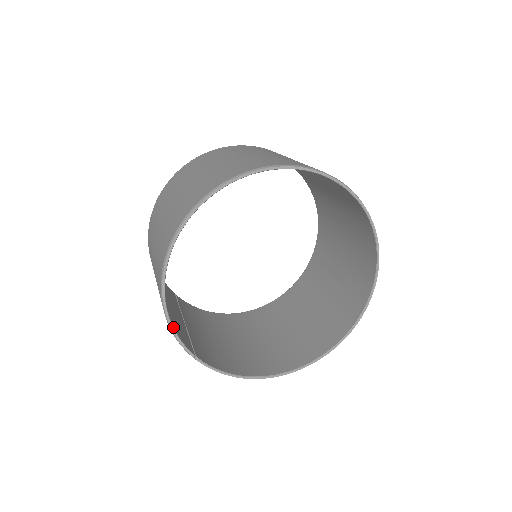
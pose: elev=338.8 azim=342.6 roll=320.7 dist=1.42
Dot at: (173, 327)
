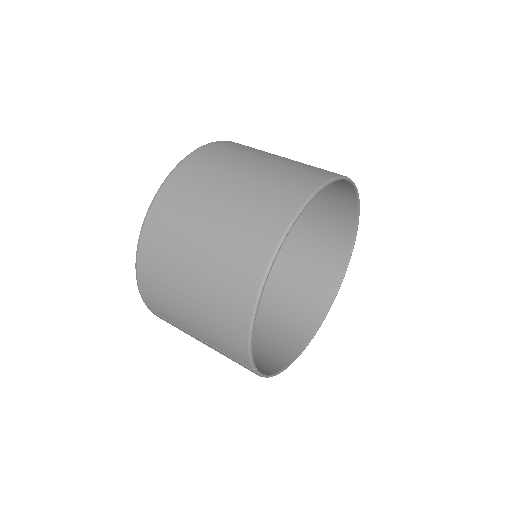
Dot at: (252, 345)
